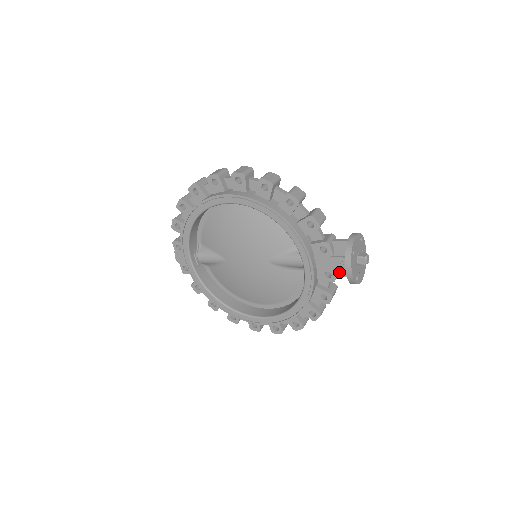
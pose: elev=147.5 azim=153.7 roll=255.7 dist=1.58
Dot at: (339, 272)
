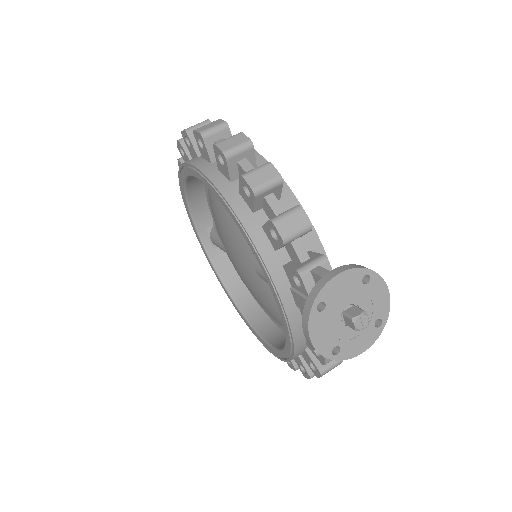
Dot at: occluded
